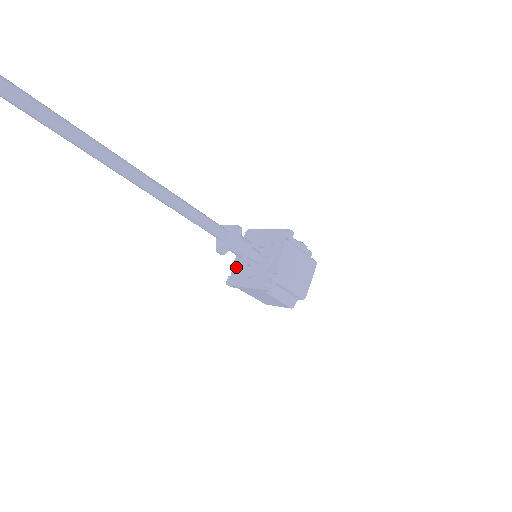
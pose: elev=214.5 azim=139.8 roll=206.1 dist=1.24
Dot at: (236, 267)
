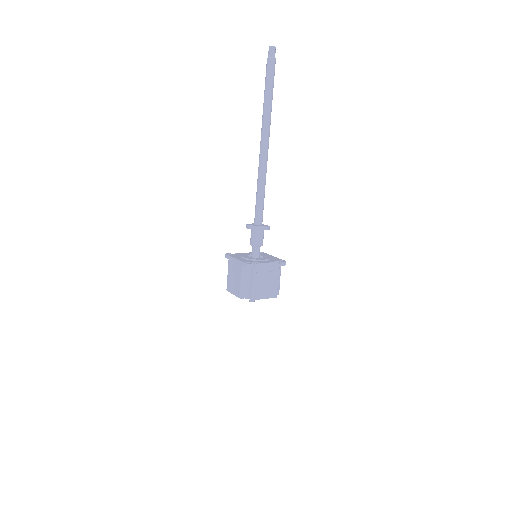
Dot at: (239, 254)
